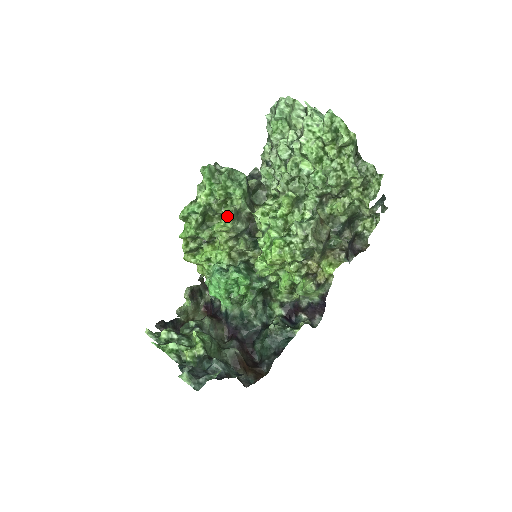
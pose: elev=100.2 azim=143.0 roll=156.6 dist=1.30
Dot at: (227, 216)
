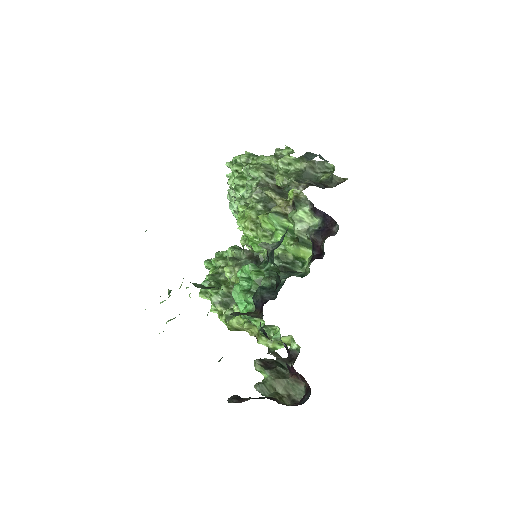
Dot at: (228, 264)
